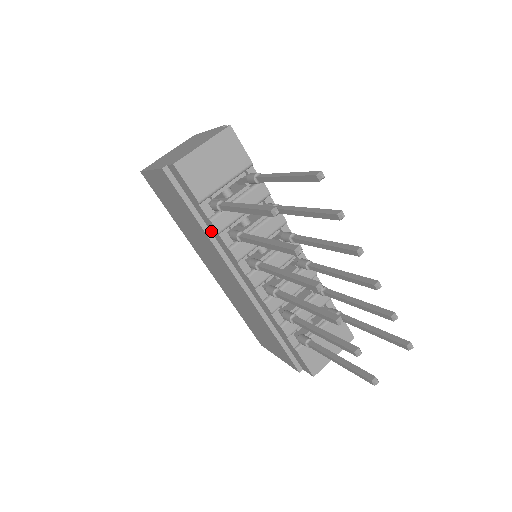
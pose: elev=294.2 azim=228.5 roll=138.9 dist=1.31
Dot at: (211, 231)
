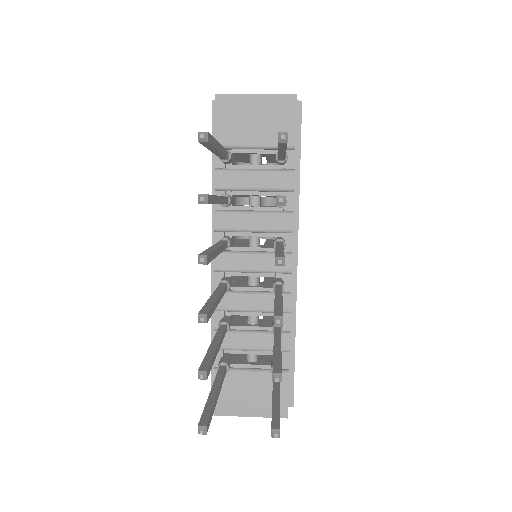
Dot at: occluded
